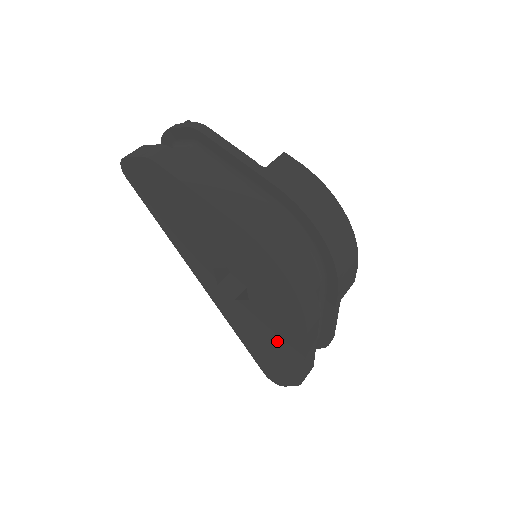
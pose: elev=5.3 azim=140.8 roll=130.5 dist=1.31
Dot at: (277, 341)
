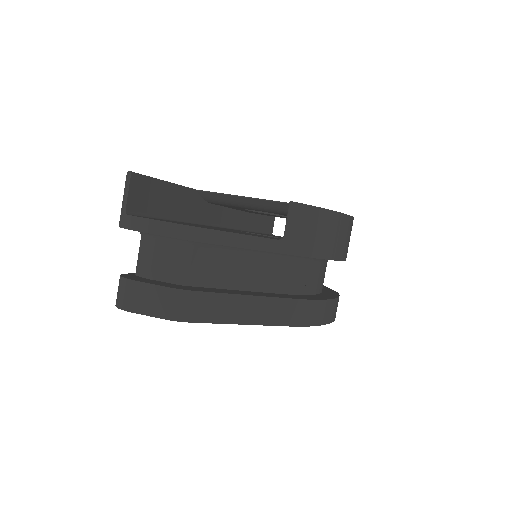
Dot at: occluded
